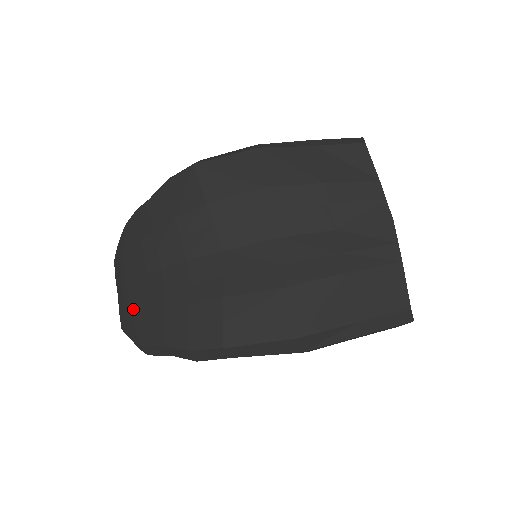
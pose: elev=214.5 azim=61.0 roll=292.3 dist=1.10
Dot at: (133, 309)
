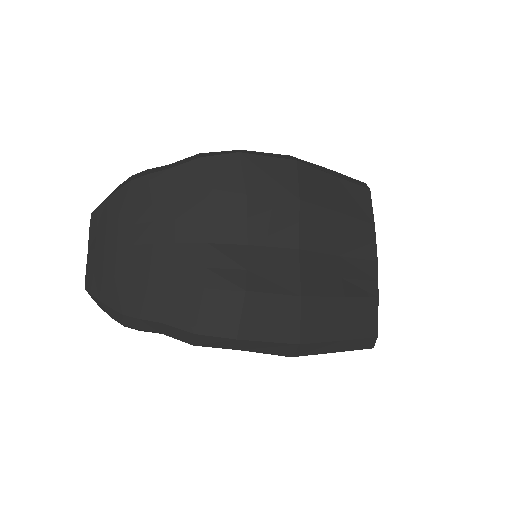
Dot at: (121, 274)
